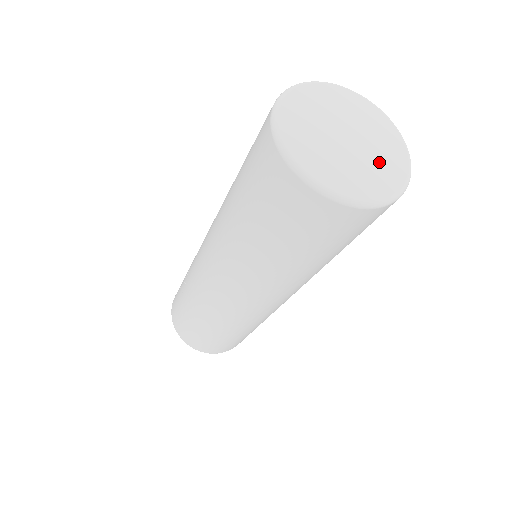
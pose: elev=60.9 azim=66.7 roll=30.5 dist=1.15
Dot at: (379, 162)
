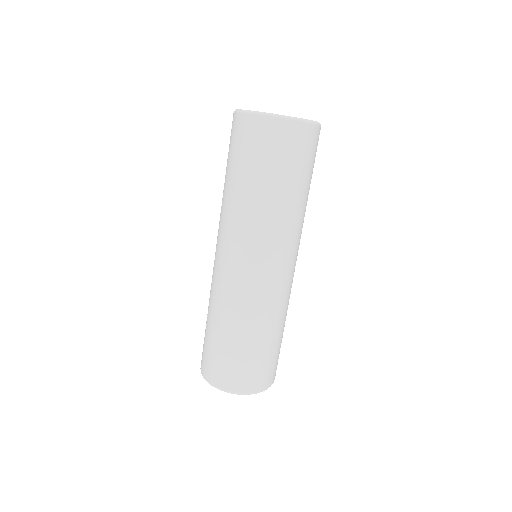
Dot at: occluded
